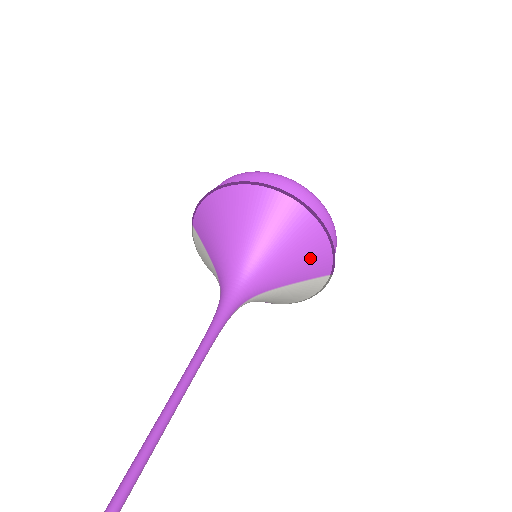
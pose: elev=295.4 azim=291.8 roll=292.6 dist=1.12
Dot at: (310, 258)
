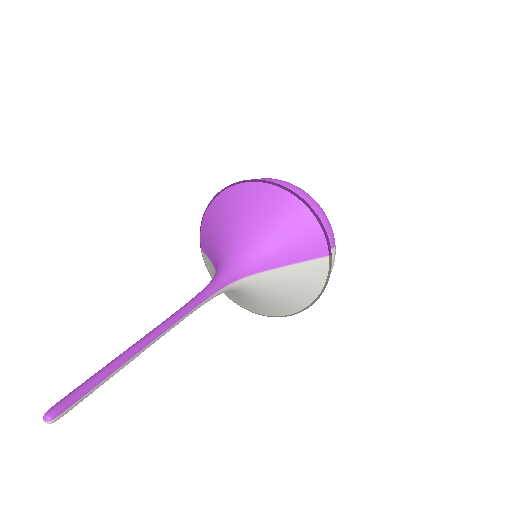
Dot at: (299, 235)
